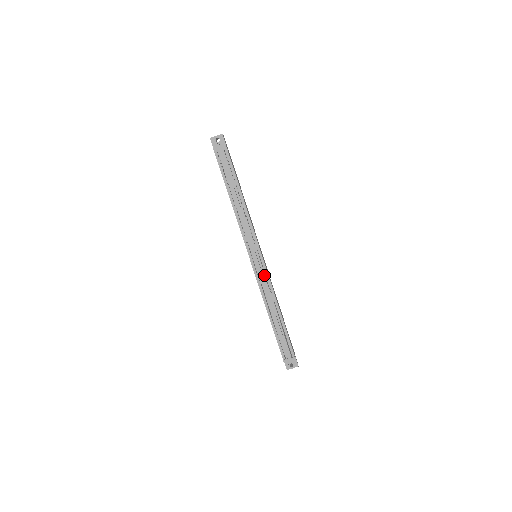
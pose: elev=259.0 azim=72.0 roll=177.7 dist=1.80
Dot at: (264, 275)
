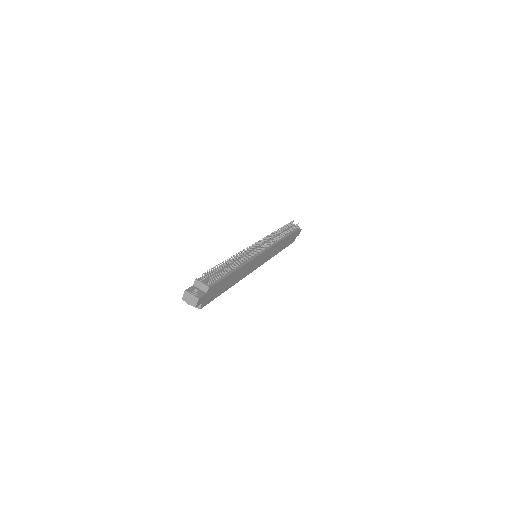
Dot at: (253, 255)
